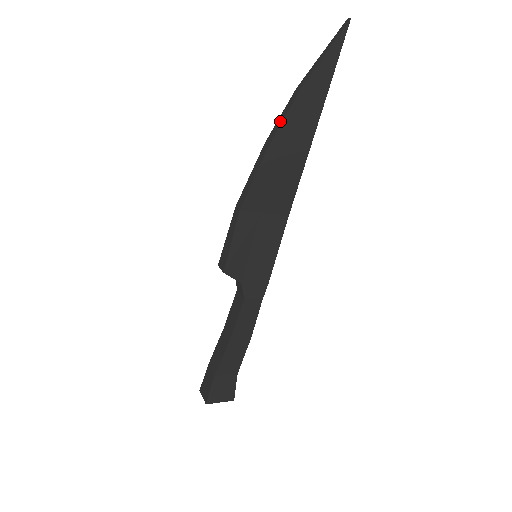
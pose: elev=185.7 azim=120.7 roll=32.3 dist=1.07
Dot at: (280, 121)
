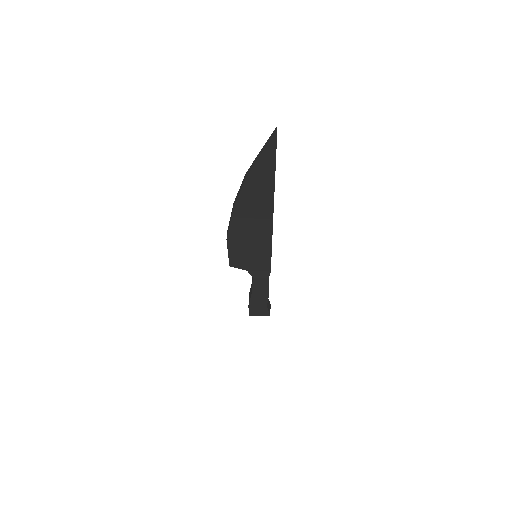
Dot at: (238, 194)
